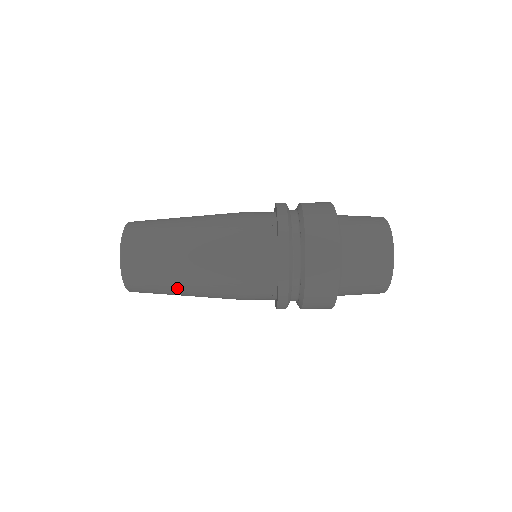
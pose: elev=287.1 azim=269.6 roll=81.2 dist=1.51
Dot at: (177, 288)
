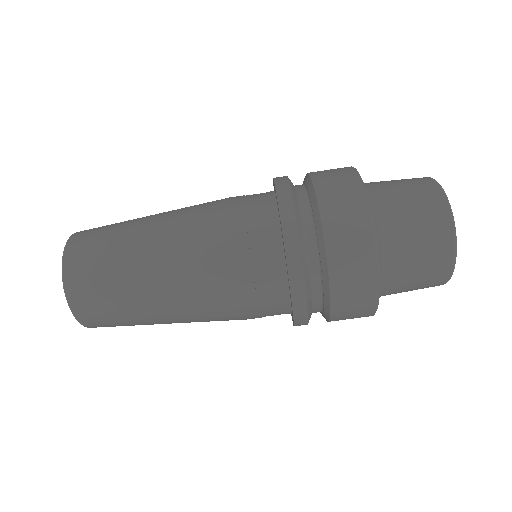
Dot at: occluded
